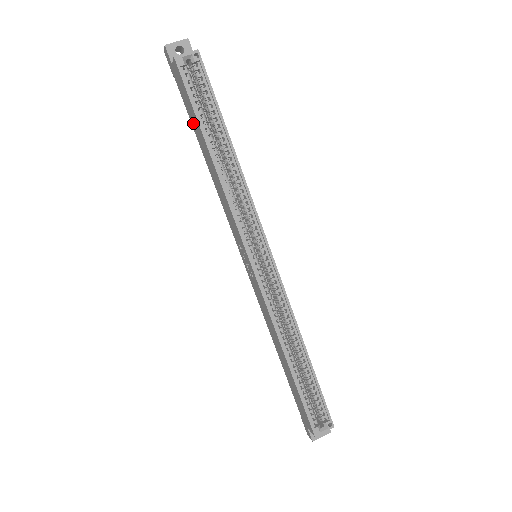
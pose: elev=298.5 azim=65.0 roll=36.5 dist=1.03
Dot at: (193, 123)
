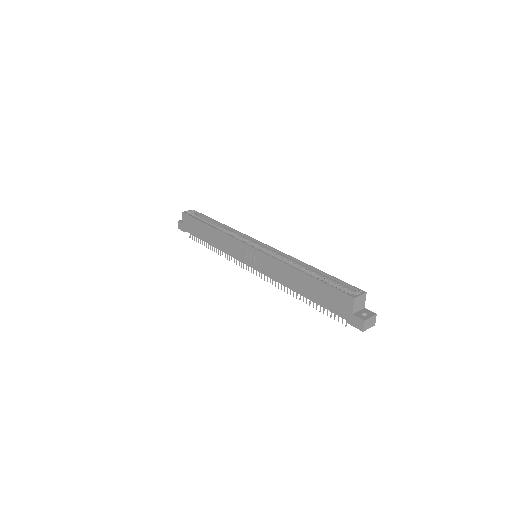
Dot at: (199, 234)
